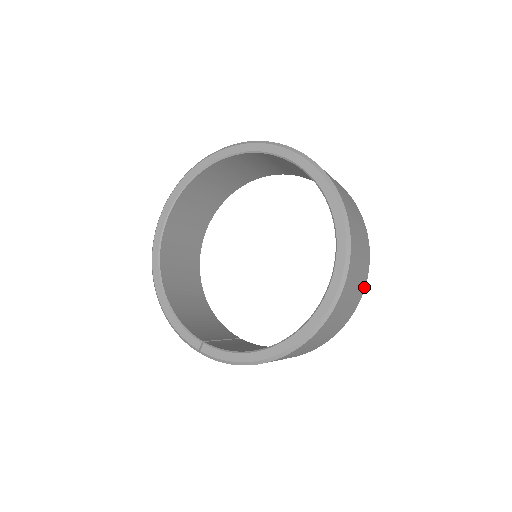
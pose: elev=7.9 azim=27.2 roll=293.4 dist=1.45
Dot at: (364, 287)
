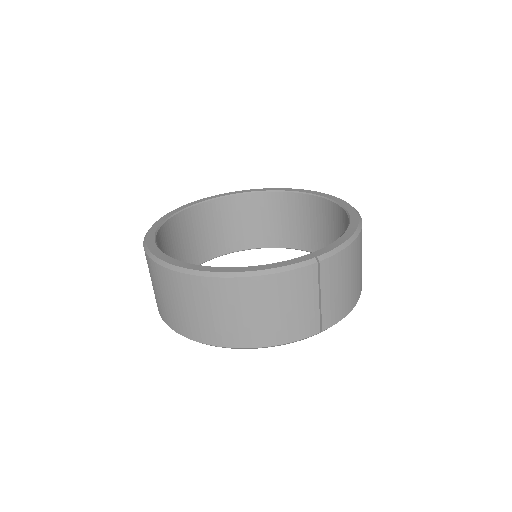
Dot at: occluded
